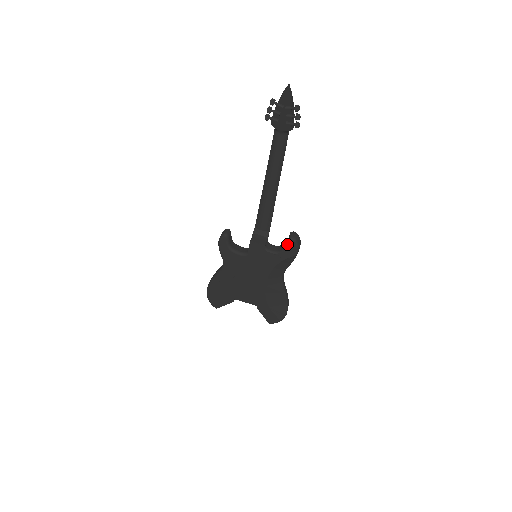
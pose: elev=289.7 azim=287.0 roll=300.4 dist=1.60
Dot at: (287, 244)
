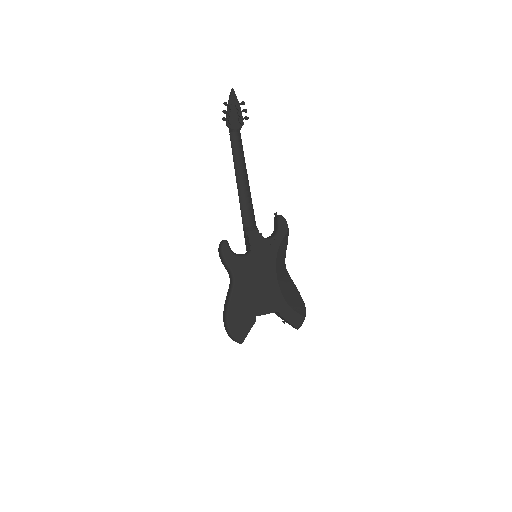
Dot at: (278, 223)
